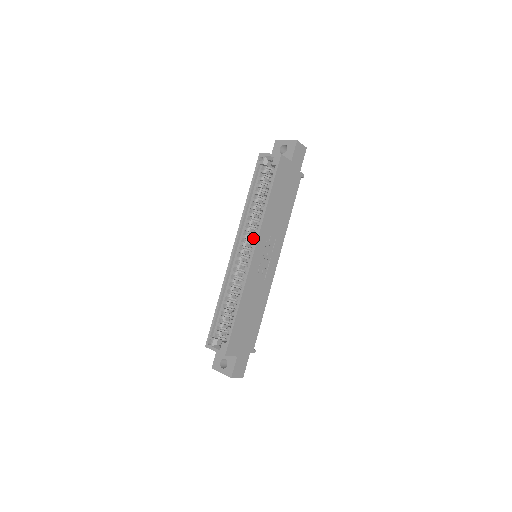
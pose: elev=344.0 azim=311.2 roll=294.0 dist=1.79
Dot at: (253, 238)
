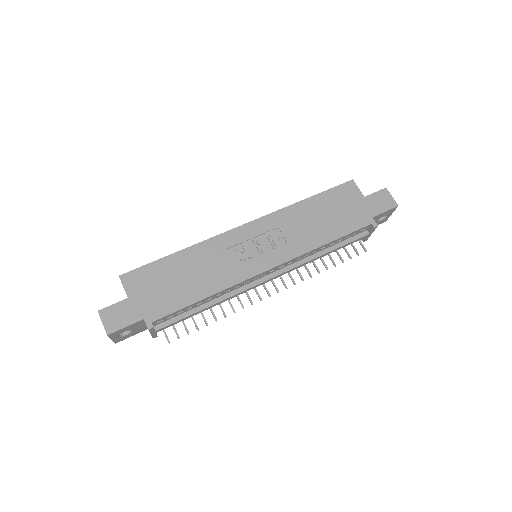
Dot at: occluded
